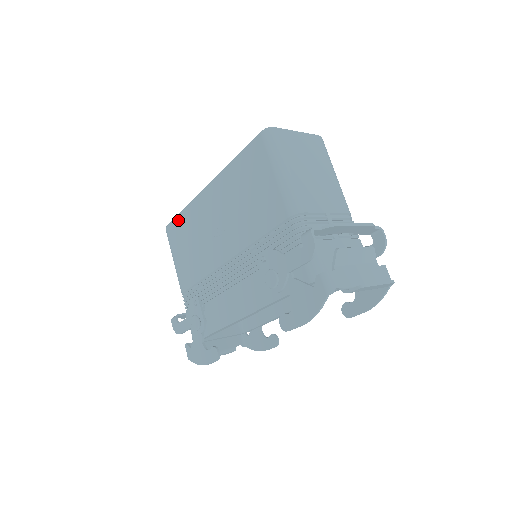
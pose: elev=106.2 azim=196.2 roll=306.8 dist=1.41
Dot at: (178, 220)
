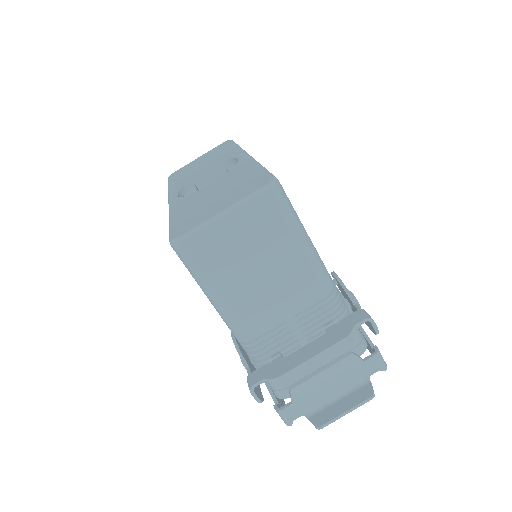
Dot at: occluded
